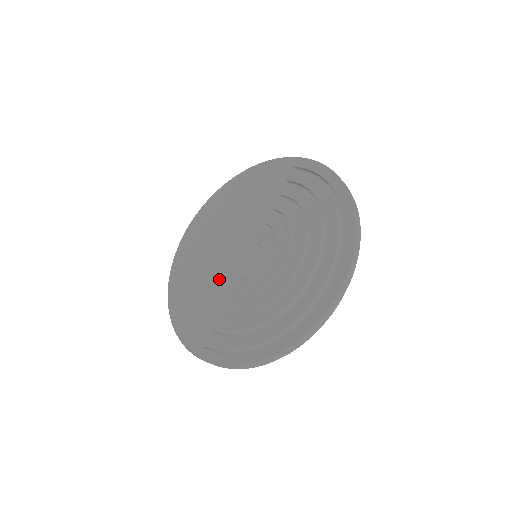
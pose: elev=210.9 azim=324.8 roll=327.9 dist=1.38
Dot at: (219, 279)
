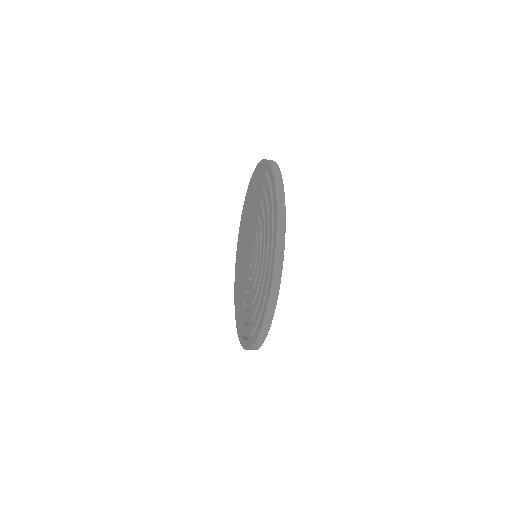
Dot at: (244, 273)
